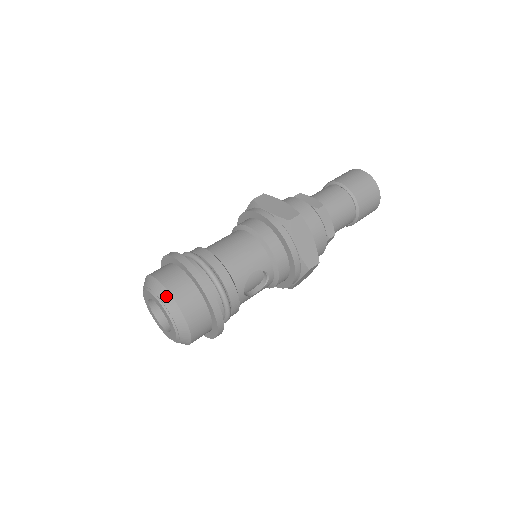
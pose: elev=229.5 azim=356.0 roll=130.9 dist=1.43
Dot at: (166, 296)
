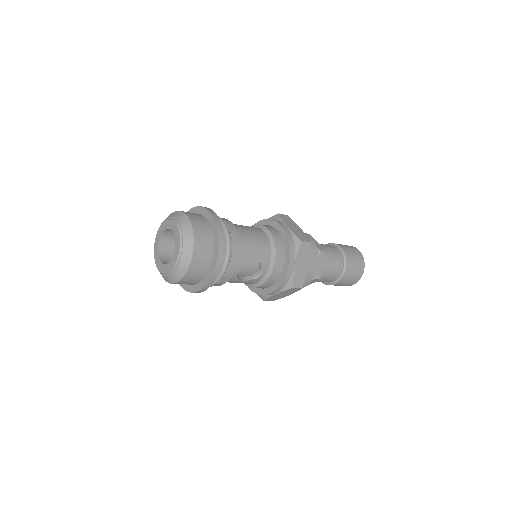
Dot at: (188, 230)
